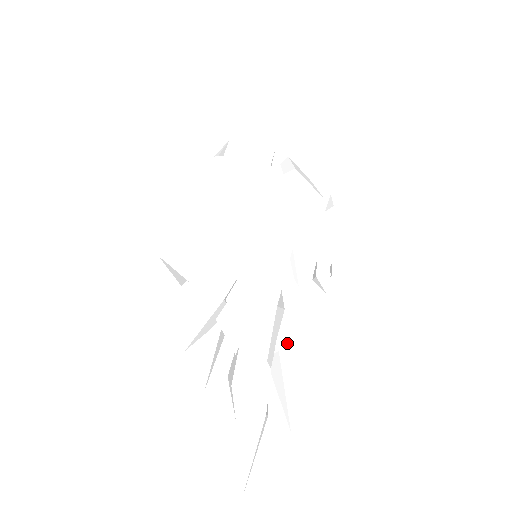
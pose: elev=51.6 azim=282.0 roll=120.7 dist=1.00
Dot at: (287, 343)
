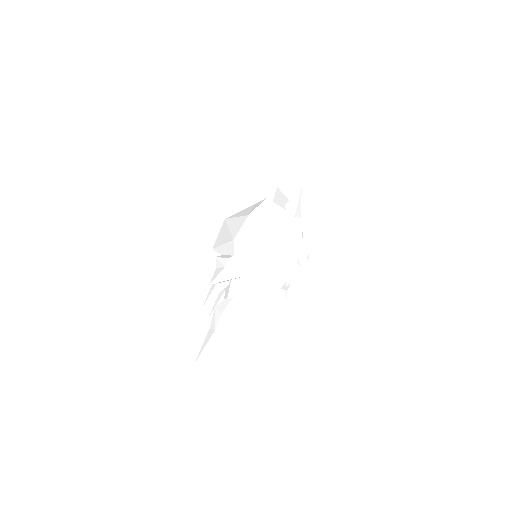
Dot at: (252, 309)
